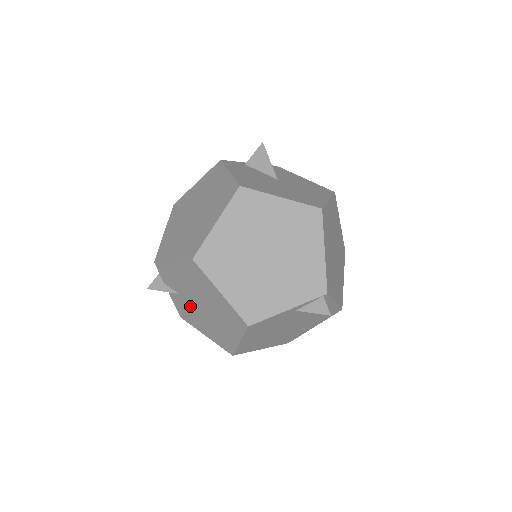
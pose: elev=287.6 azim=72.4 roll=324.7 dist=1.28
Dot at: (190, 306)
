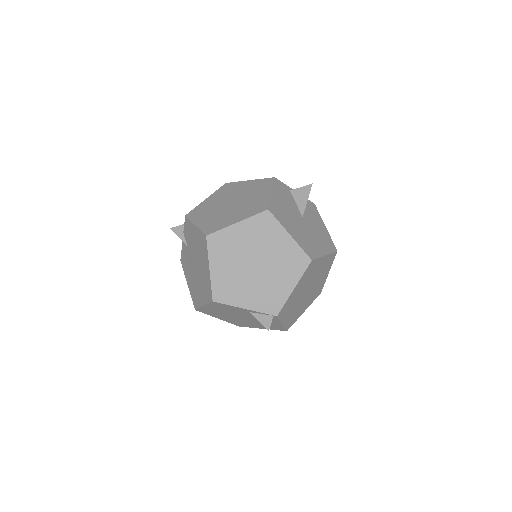
Dot at: (189, 260)
